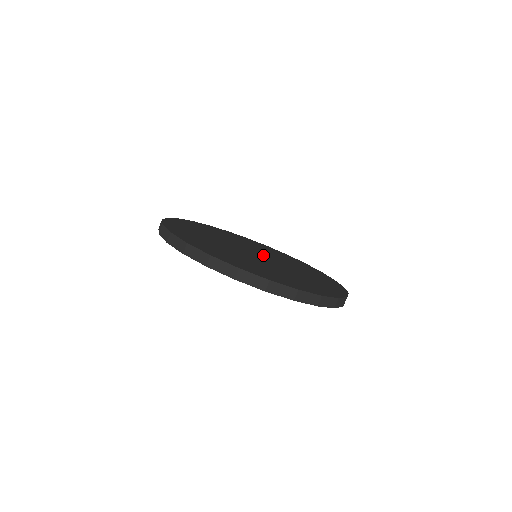
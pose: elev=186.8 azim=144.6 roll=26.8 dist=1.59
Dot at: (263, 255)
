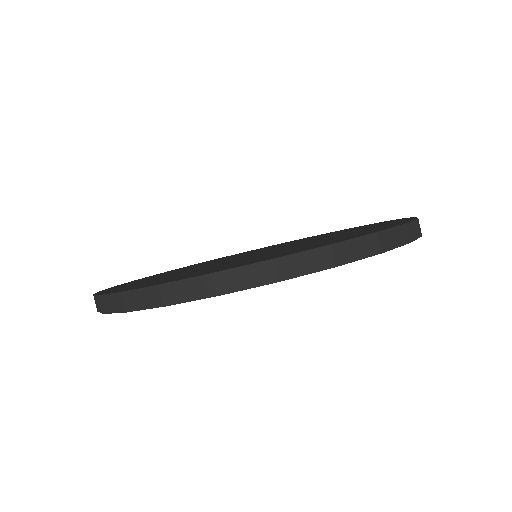
Dot at: (271, 249)
